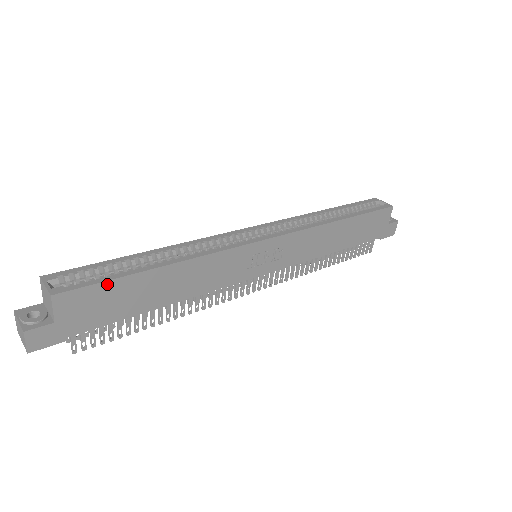
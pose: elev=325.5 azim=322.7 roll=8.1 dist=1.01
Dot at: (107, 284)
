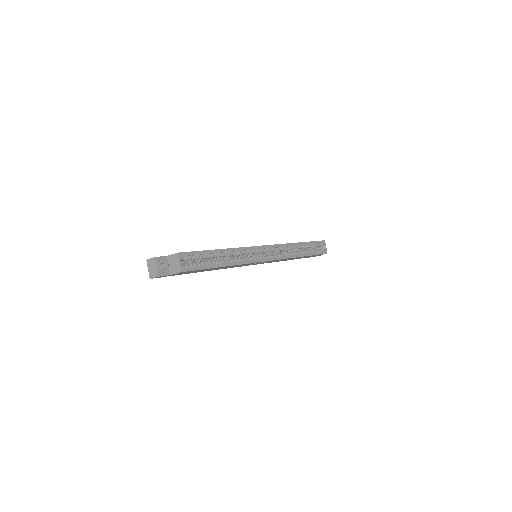
Dot at: occluded
